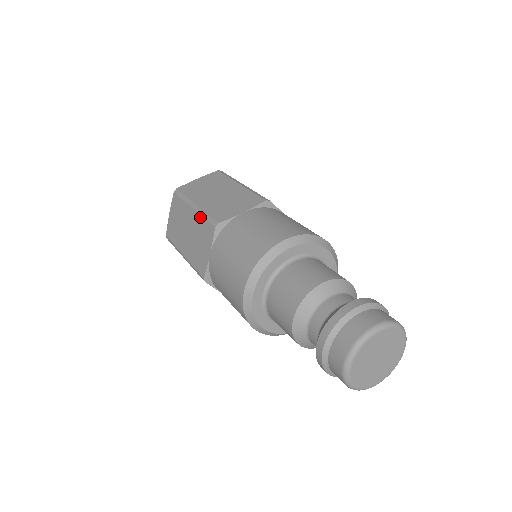
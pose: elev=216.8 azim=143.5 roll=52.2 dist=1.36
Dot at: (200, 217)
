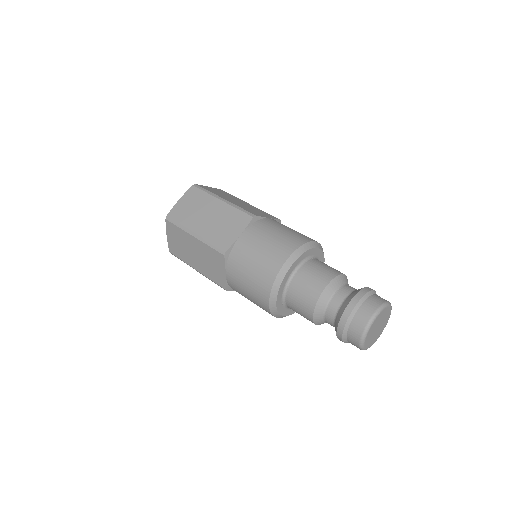
Dot at: (232, 208)
